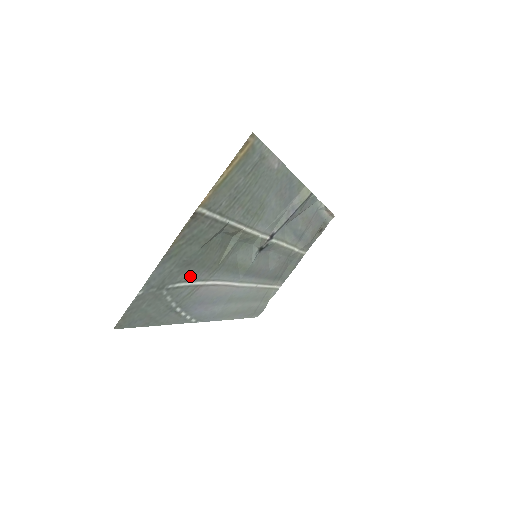
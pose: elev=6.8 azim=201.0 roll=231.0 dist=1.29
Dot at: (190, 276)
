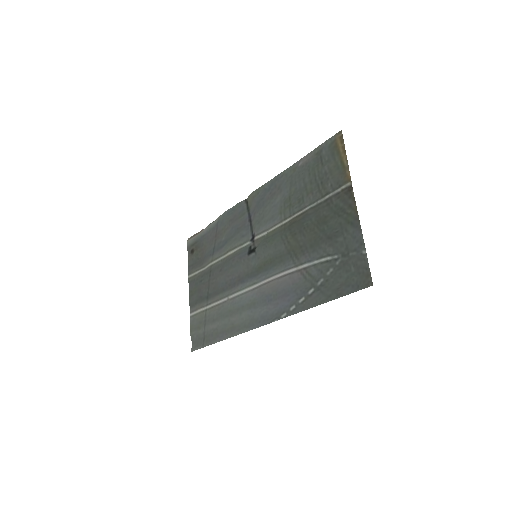
Dot at: (319, 253)
